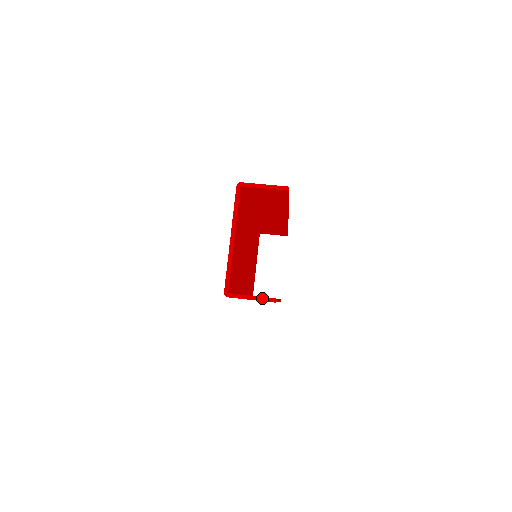
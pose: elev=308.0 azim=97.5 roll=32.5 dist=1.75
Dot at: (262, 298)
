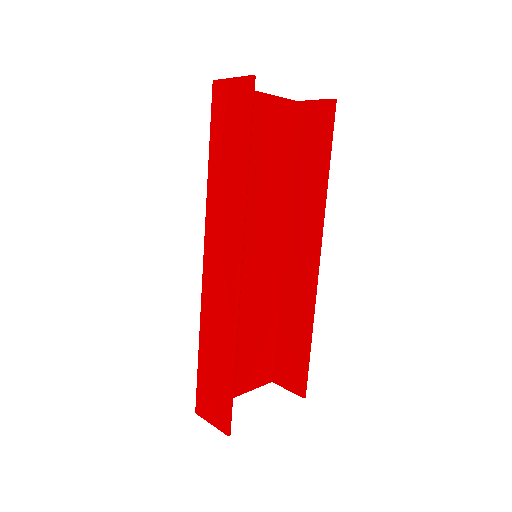
Dot at: (243, 77)
